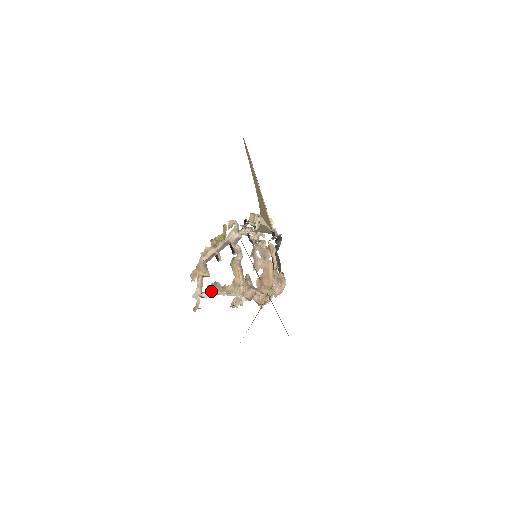
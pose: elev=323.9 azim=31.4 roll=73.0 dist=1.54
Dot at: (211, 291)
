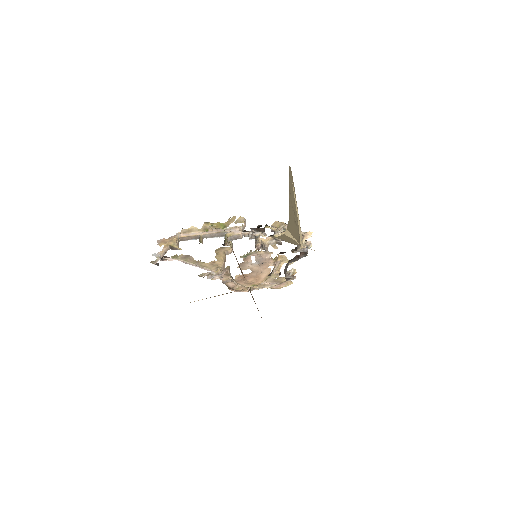
Dot at: (179, 259)
